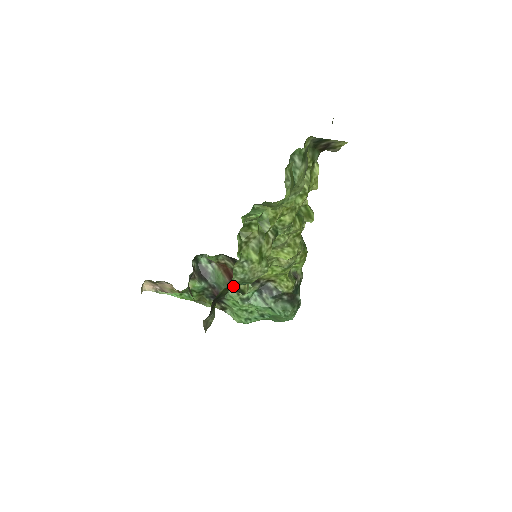
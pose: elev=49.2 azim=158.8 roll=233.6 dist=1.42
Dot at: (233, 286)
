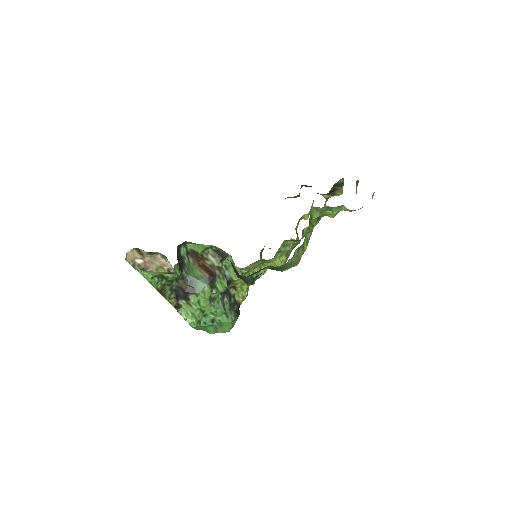
Dot at: (277, 268)
